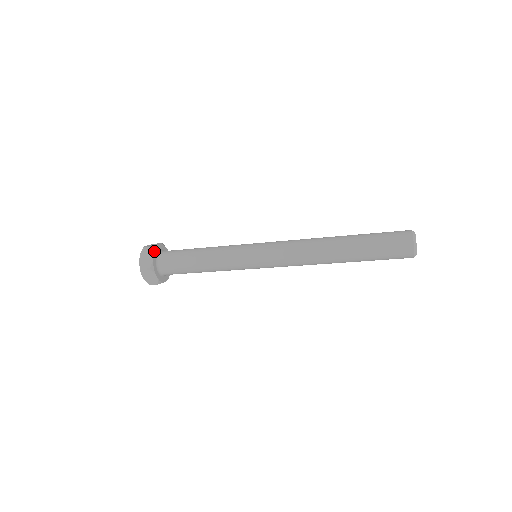
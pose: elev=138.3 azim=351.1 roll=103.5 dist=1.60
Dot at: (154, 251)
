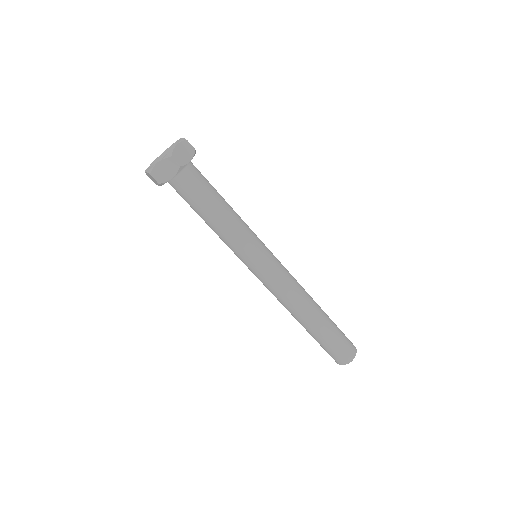
Dot at: occluded
